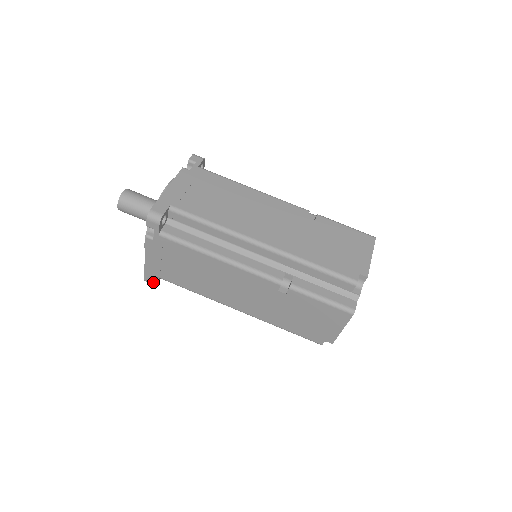
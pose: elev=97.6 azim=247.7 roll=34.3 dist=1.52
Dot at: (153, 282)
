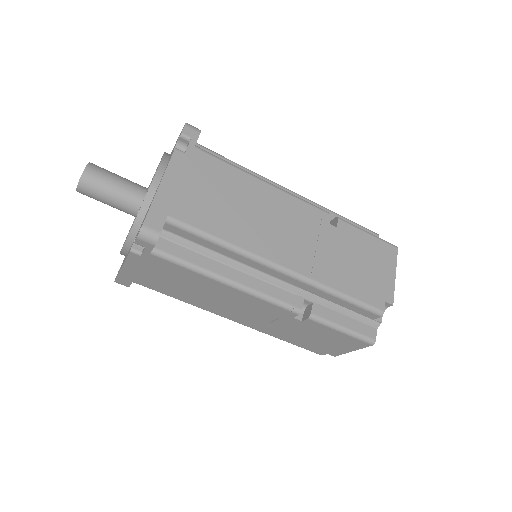
Dot at: (127, 285)
